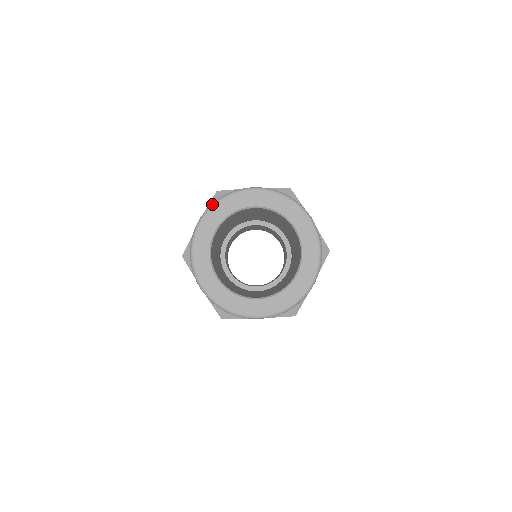
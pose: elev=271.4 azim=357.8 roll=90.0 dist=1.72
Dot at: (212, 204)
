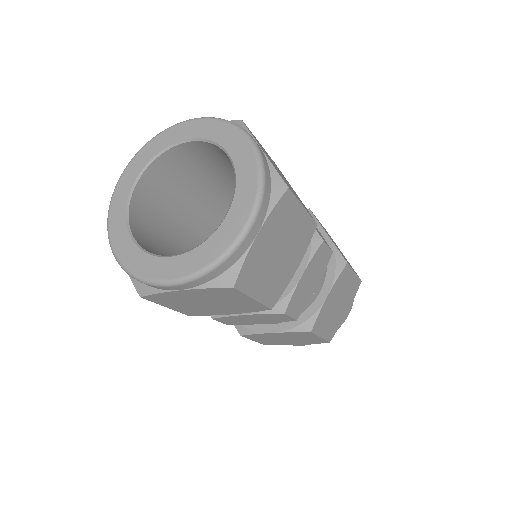
Dot at: (212, 117)
